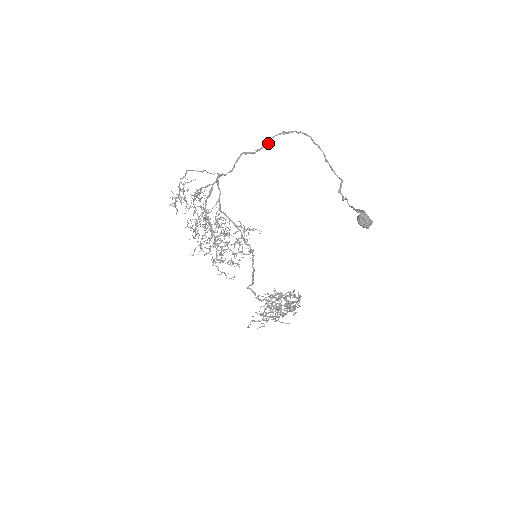
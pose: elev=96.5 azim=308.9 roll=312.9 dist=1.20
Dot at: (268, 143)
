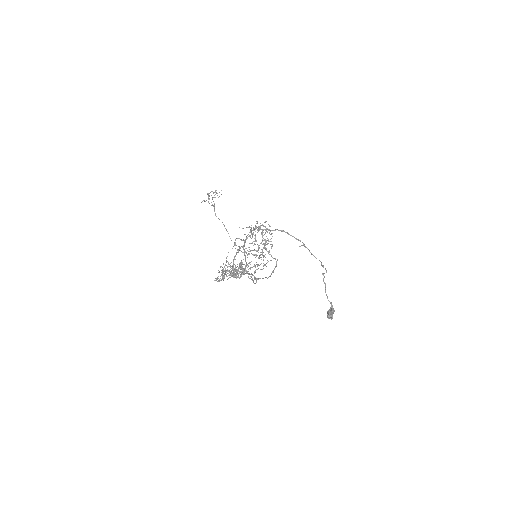
Dot at: (286, 232)
